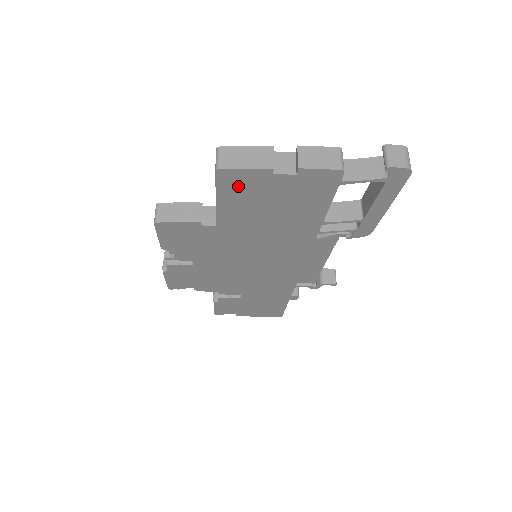
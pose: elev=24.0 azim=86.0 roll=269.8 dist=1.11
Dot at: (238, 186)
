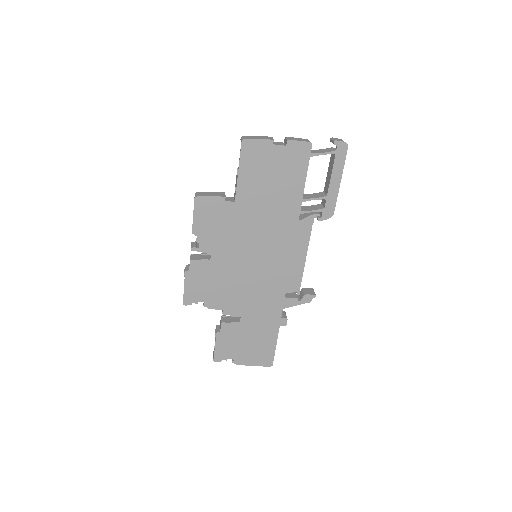
Dot at: (253, 156)
